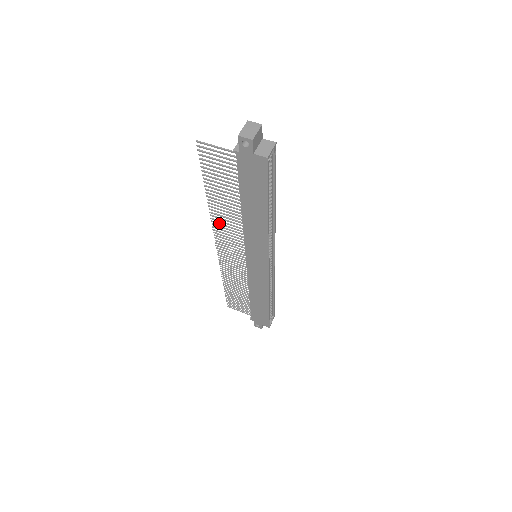
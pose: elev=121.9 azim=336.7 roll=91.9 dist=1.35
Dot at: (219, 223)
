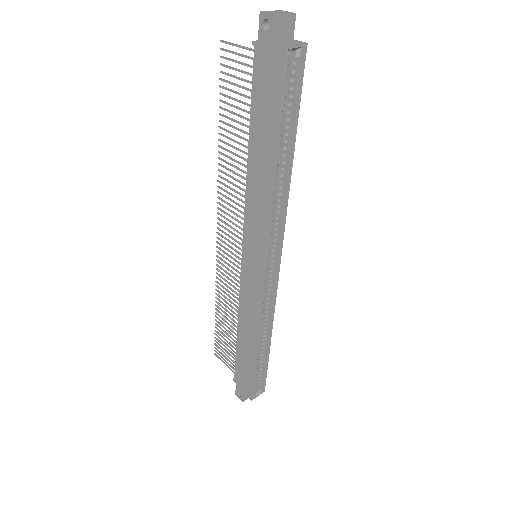
Dot at: occluded
